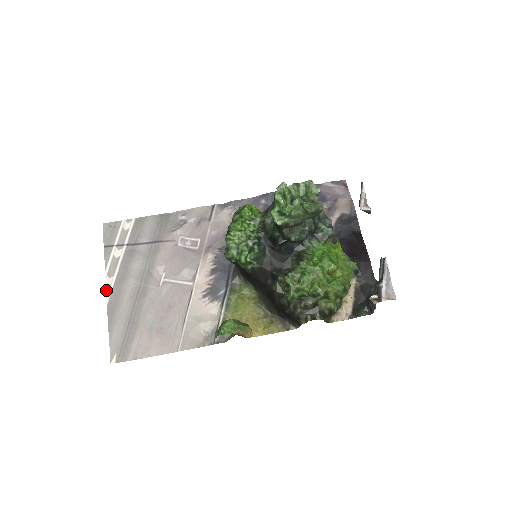
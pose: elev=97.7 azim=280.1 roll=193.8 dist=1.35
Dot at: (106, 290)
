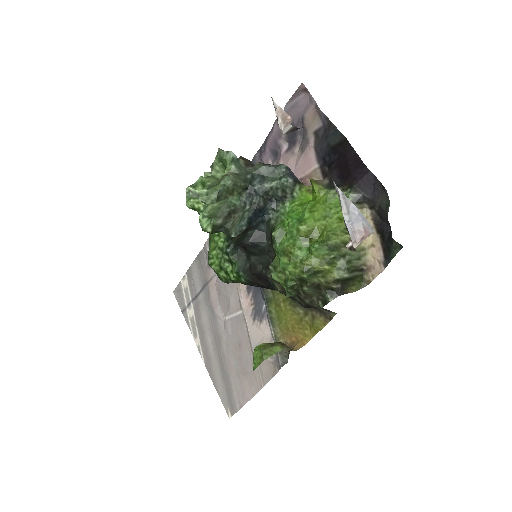
Dot at: (199, 351)
